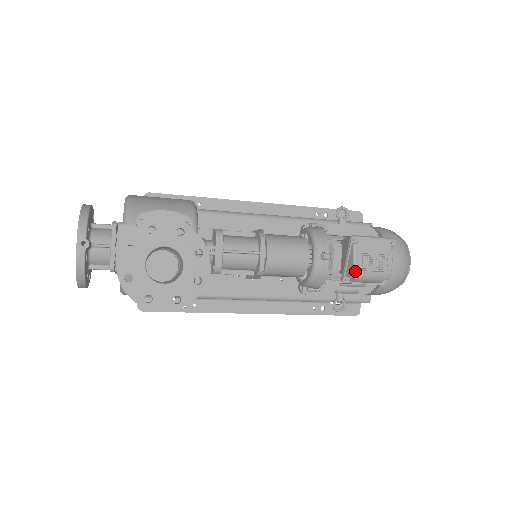
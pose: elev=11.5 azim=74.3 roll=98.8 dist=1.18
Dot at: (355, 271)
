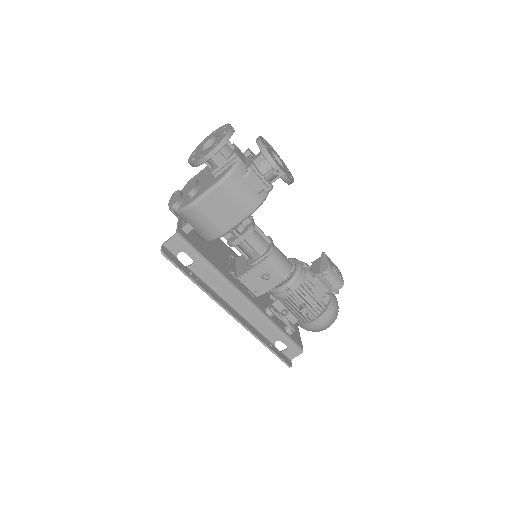
Dot at: (330, 266)
